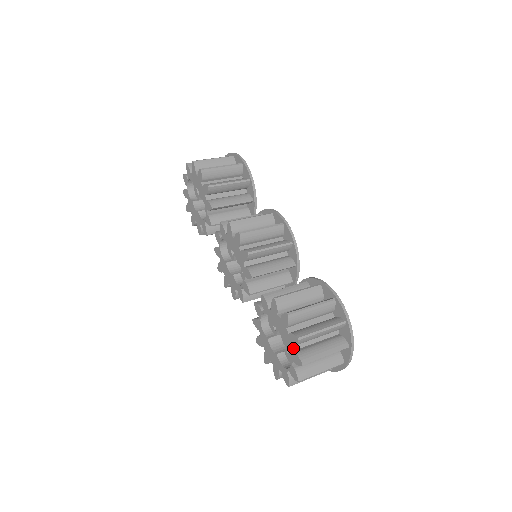
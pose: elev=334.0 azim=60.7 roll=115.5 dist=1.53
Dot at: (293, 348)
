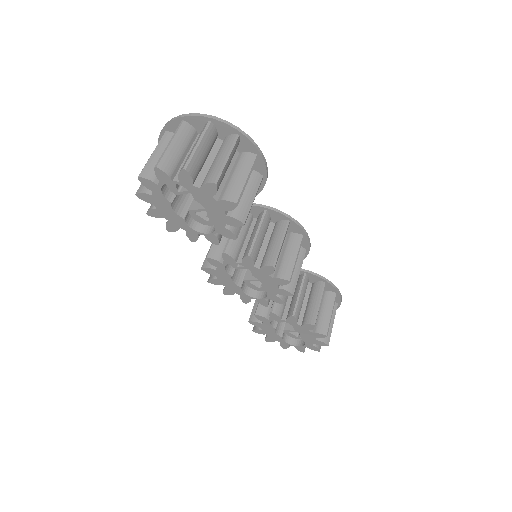
Dot at: (313, 344)
